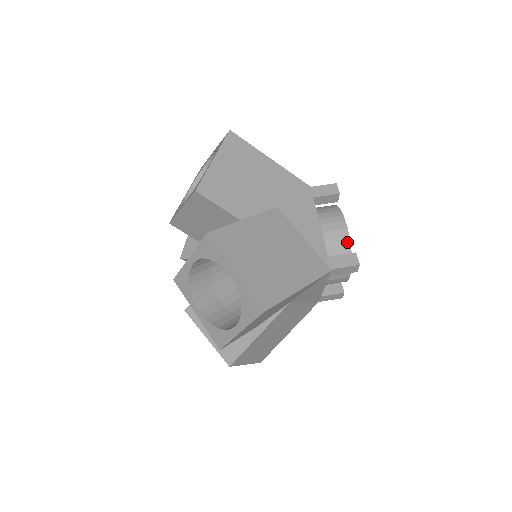
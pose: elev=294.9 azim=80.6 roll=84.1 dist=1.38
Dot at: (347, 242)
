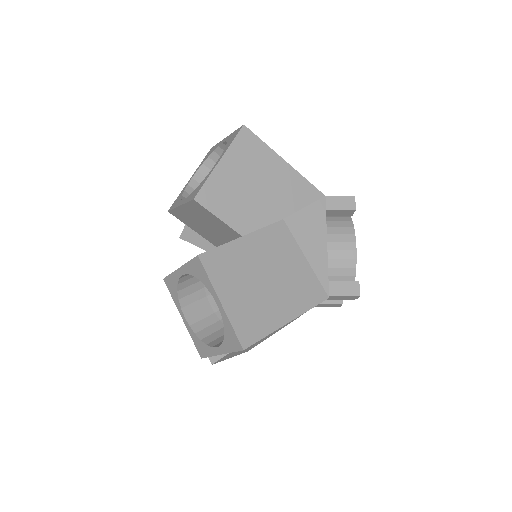
Dot at: (353, 265)
